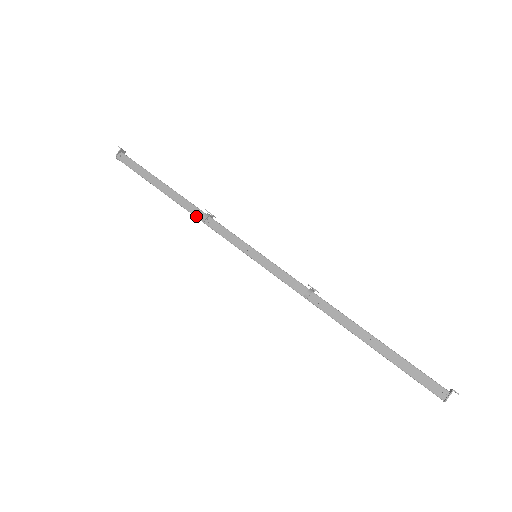
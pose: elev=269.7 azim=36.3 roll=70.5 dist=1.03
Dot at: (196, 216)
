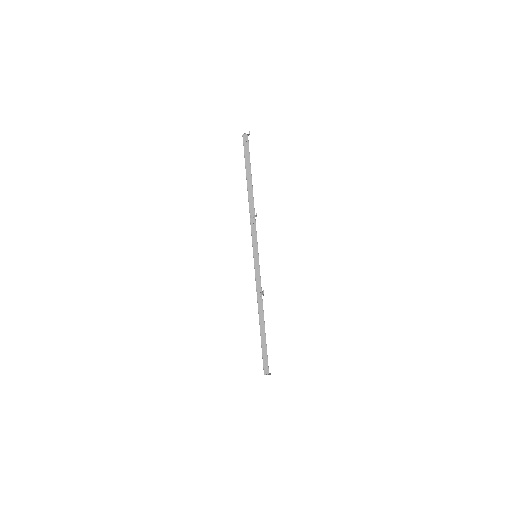
Dot at: (250, 211)
